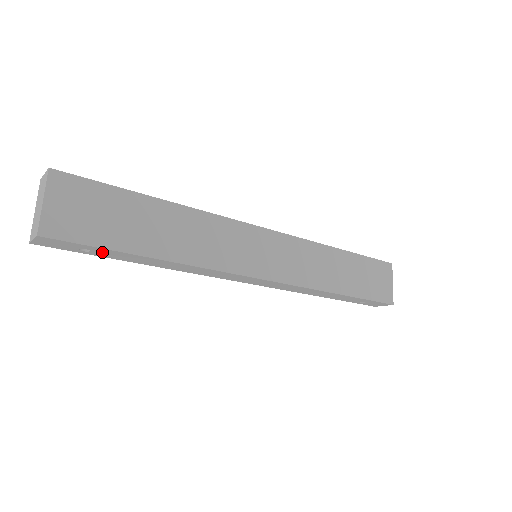
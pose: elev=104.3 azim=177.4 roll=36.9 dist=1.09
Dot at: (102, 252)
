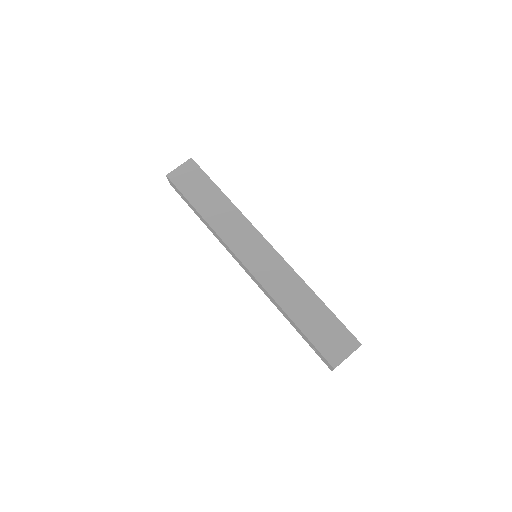
Dot at: (185, 199)
